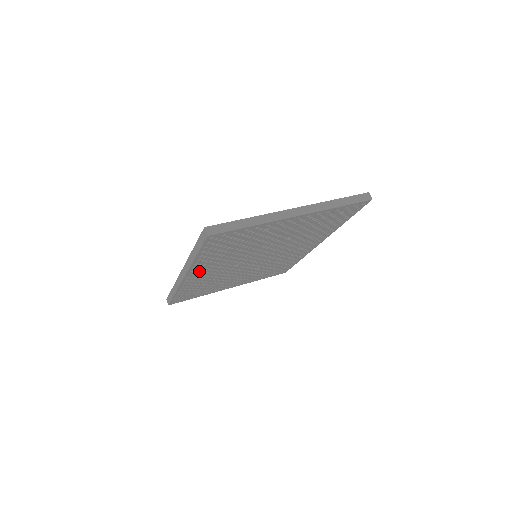
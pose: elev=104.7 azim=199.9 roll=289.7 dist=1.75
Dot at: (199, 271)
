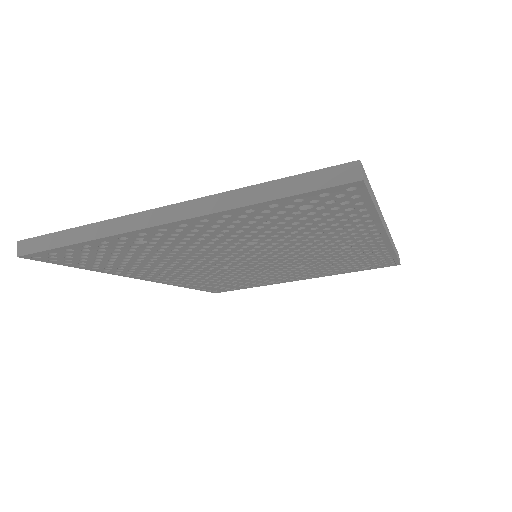
Dot at: (157, 275)
